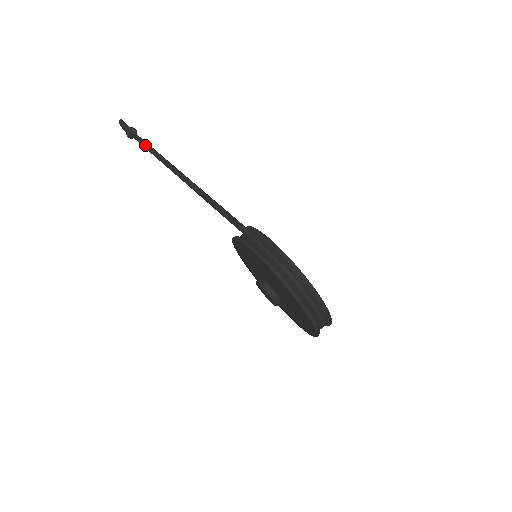
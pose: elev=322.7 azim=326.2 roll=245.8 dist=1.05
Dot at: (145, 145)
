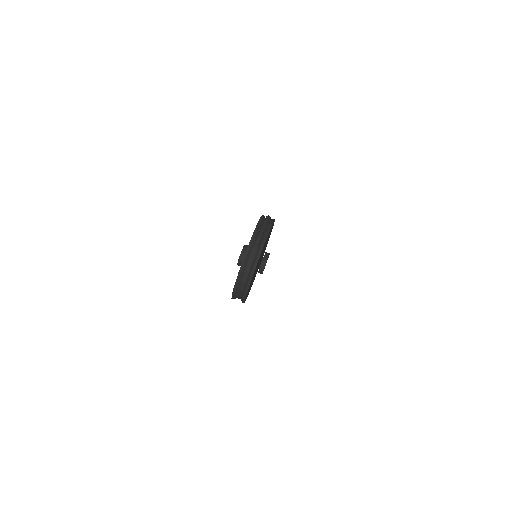
Dot at: occluded
